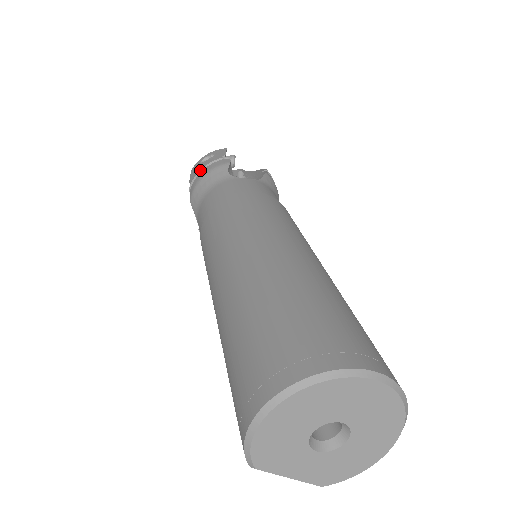
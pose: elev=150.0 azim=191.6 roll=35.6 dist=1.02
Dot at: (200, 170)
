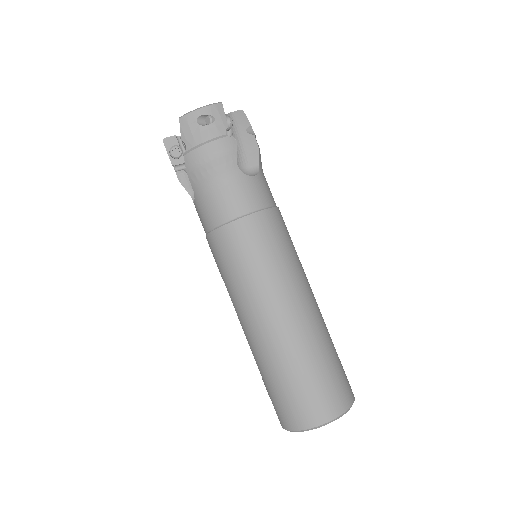
Dot at: (202, 143)
